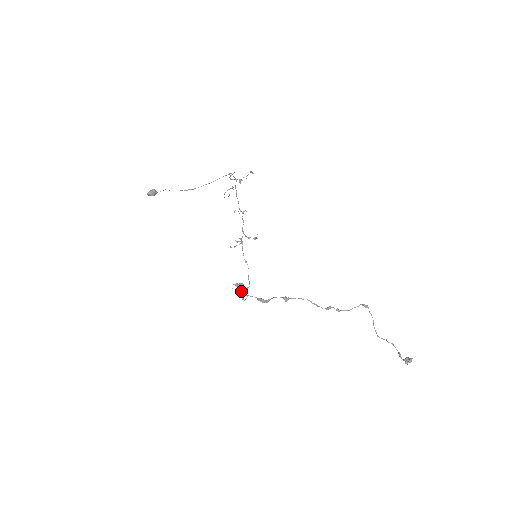
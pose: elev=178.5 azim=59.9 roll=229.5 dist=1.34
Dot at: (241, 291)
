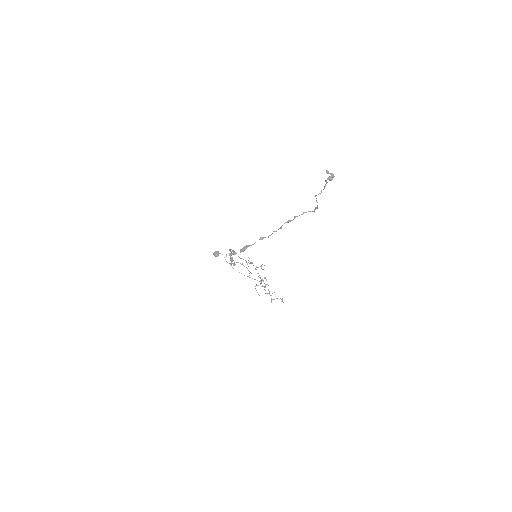
Dot at: (232, 253)
